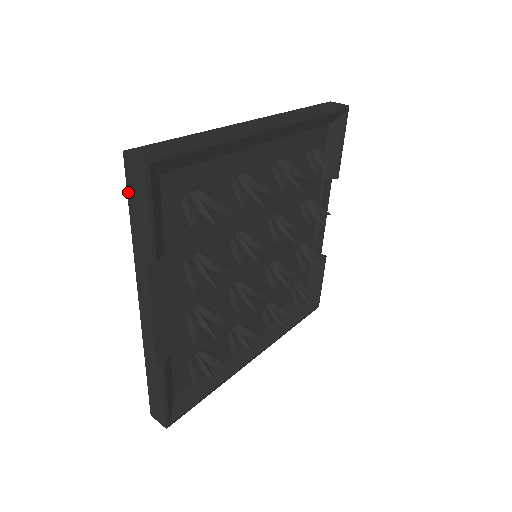
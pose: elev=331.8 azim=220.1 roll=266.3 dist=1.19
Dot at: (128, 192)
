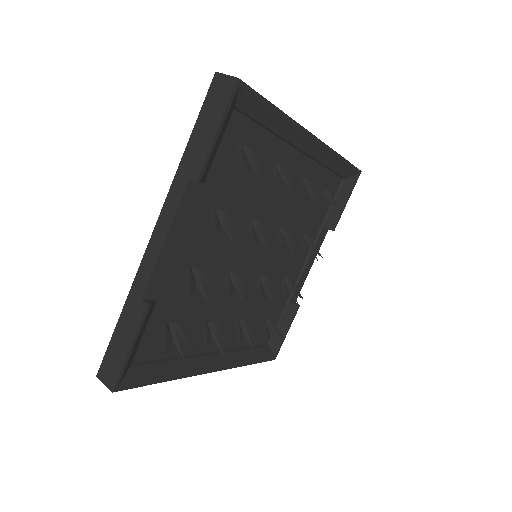
Dot at: (202, 109)
